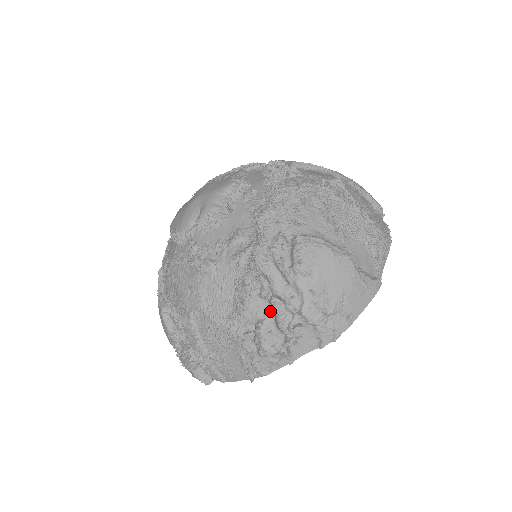
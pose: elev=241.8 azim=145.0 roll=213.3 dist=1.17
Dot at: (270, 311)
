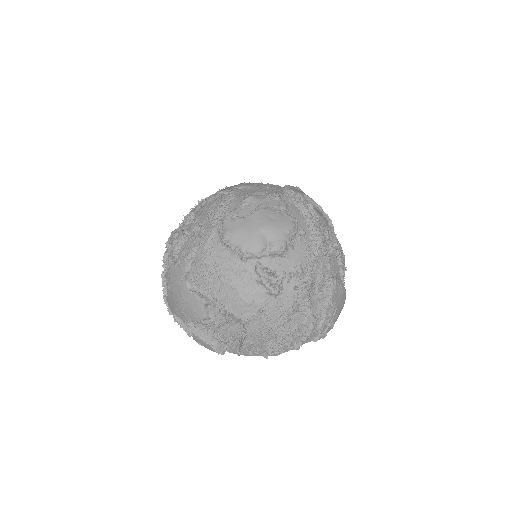
Dot at: (305, 323)
